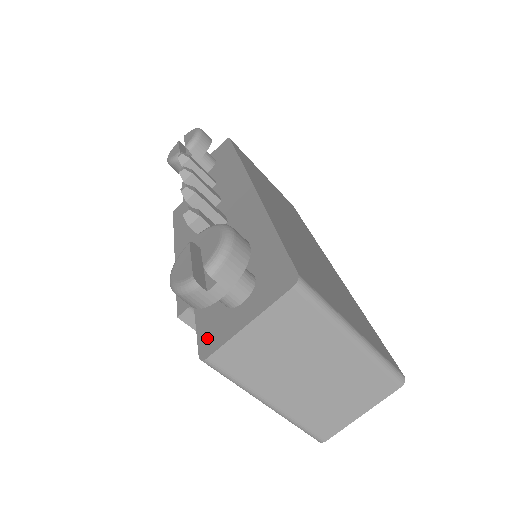
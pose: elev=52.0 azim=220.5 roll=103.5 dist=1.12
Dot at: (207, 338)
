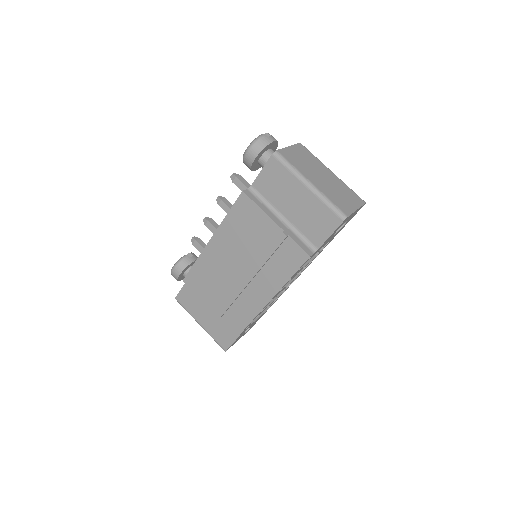
Dot at: occluded
